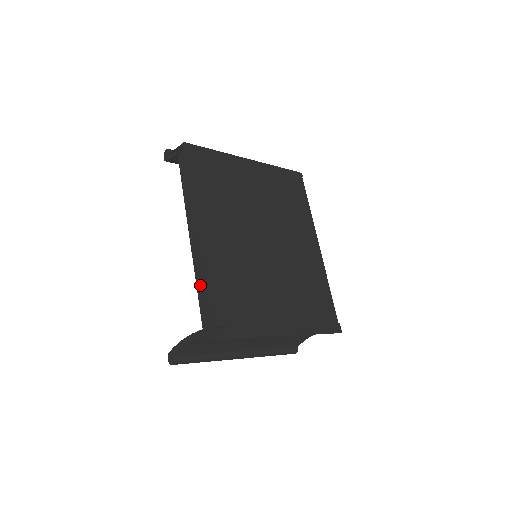
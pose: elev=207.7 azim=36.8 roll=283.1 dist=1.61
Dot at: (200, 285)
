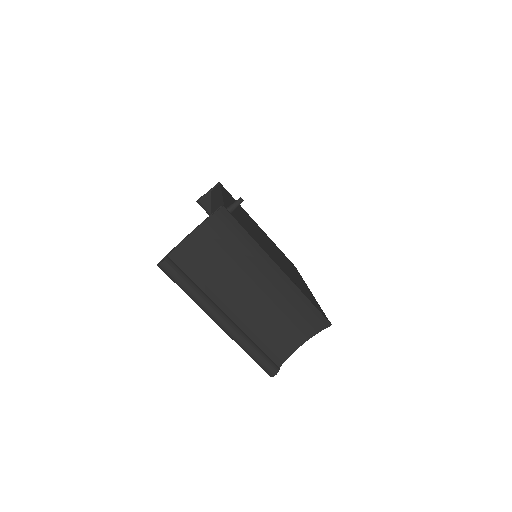
Dot at: (215, 205)
